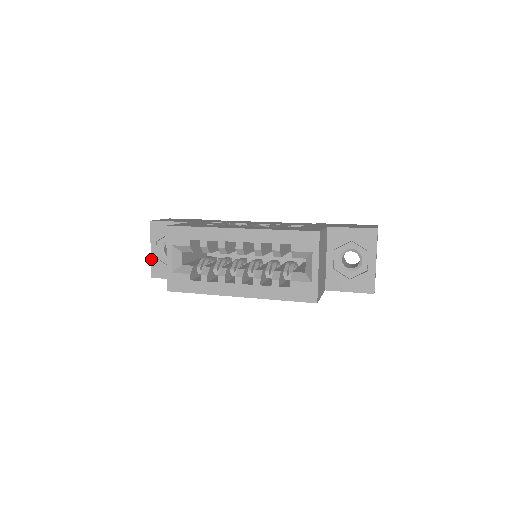
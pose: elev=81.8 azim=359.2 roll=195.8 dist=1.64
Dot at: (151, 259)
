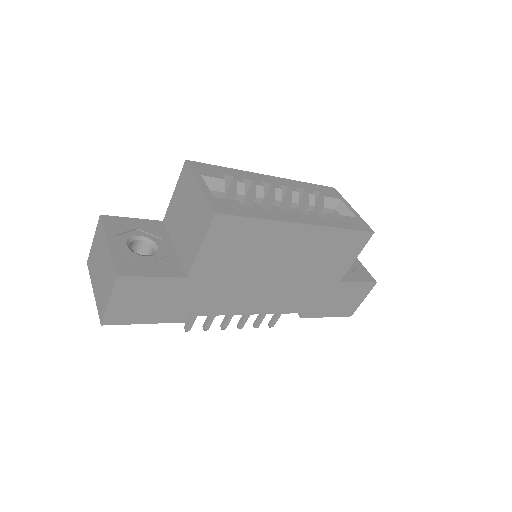
Dot at: (111, 253)
